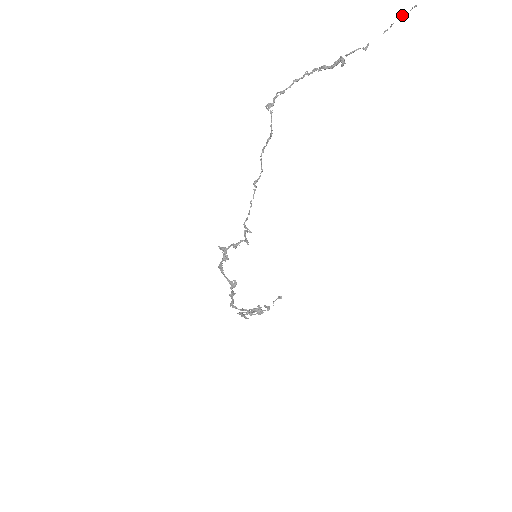
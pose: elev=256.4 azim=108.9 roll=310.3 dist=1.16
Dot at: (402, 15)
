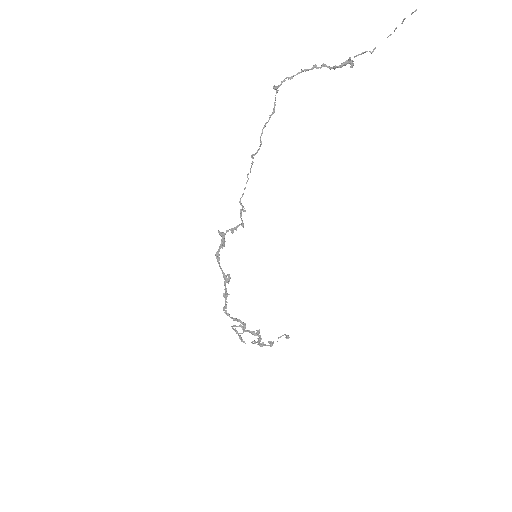
Dot at: (404, 19)
